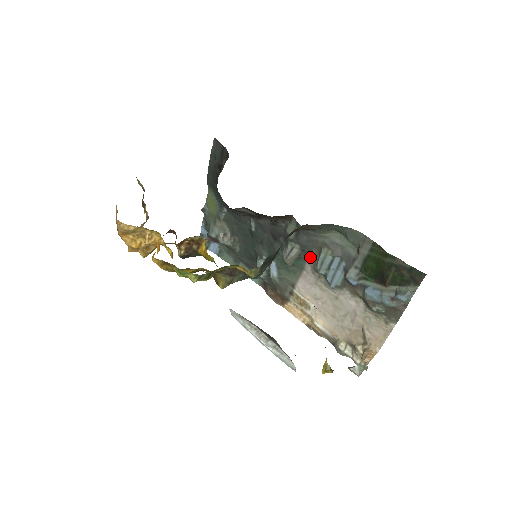
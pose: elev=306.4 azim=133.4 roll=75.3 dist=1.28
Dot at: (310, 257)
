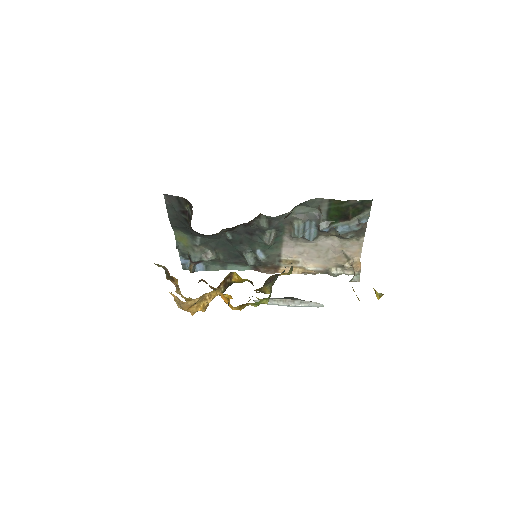
Dot at: (285, 231)
